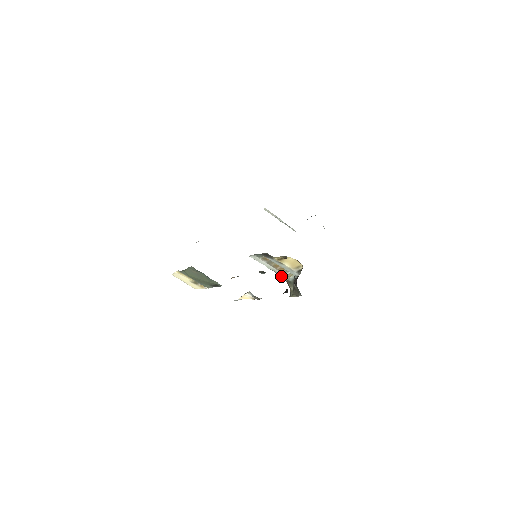
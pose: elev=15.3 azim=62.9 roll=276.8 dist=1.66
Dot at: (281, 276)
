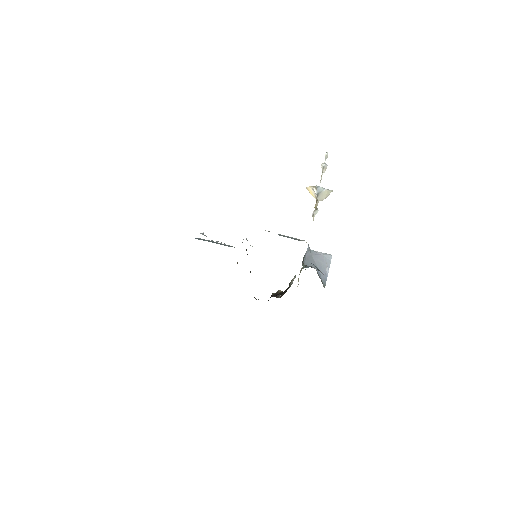
Dot at: occluded
